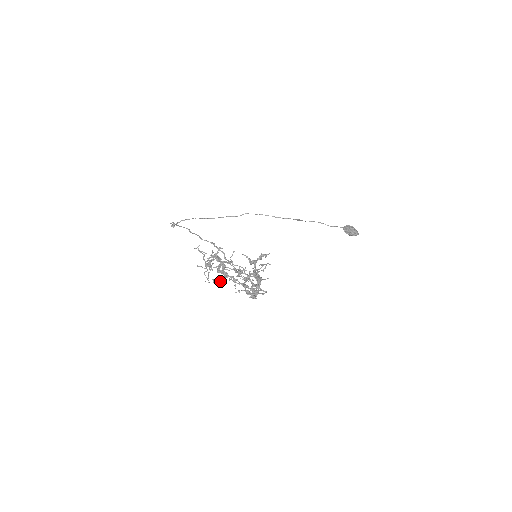
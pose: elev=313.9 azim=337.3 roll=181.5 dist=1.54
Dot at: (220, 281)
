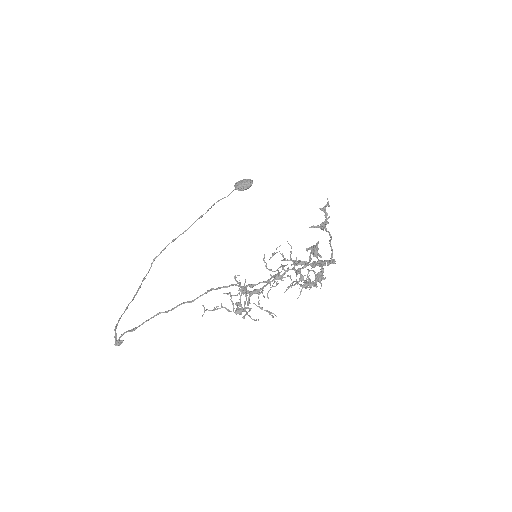
Dot at: (322, 278)
